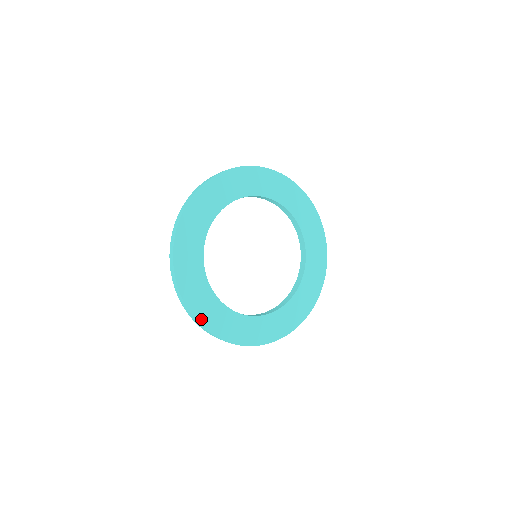
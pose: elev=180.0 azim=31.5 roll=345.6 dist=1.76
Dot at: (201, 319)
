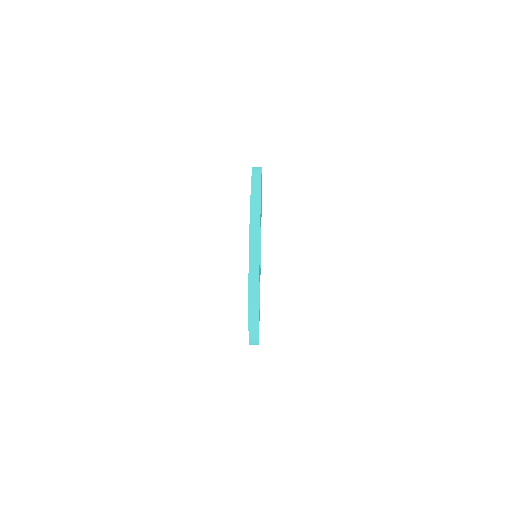
Dot at: occluded
